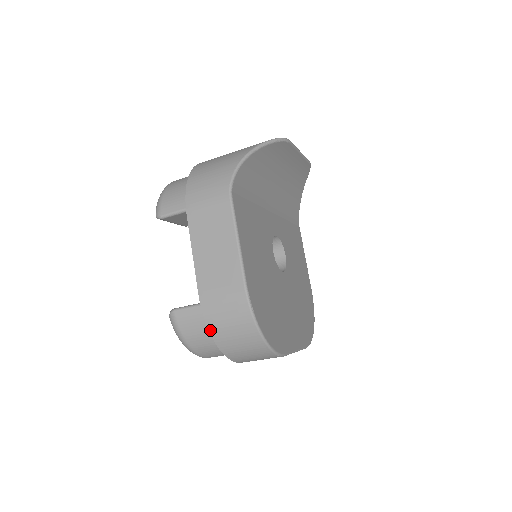
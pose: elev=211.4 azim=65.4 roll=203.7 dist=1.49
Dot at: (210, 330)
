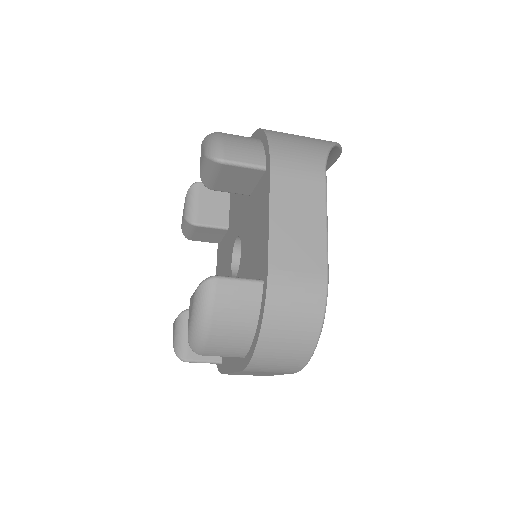
Dot at: (265, 315)
